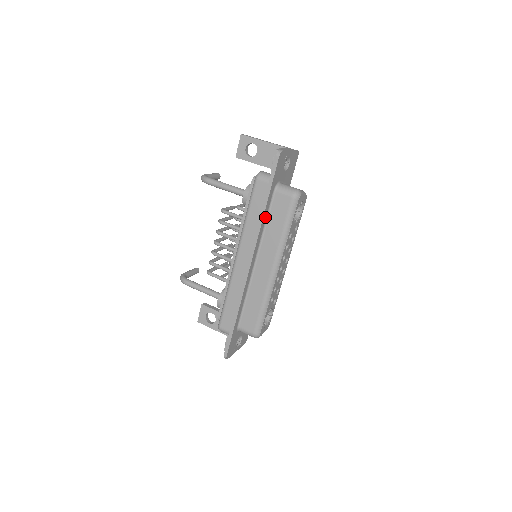
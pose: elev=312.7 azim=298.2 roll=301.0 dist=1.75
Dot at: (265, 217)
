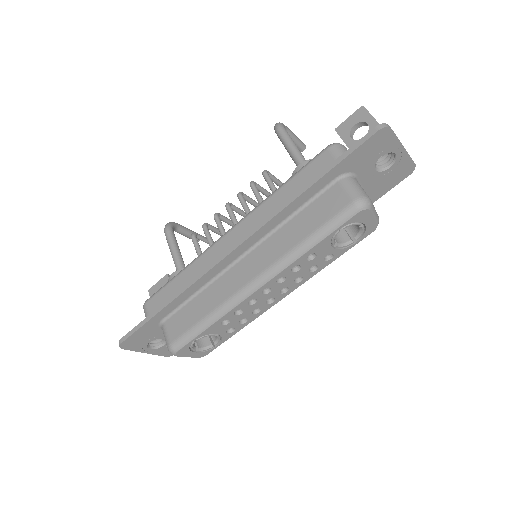
Dot at: (299, 204)
